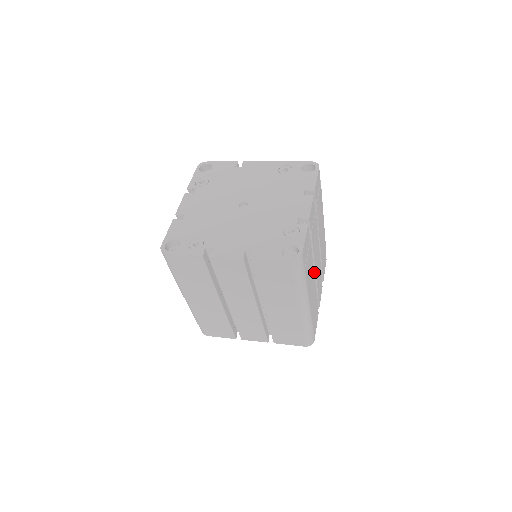
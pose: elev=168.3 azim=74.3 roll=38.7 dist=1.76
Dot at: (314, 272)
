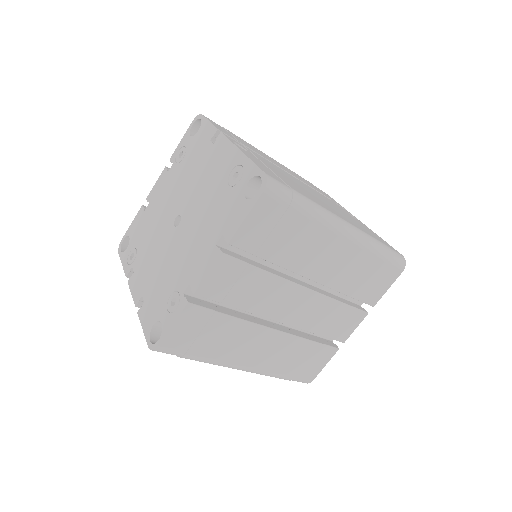
Dot at: (284, 323)
